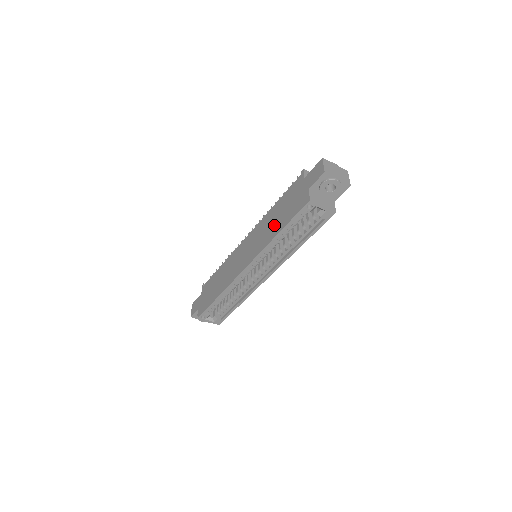
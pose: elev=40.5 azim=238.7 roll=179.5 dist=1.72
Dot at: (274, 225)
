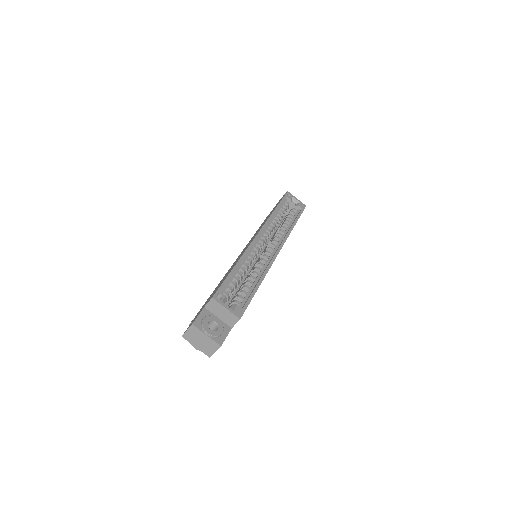
Dot at: (266, 219)
